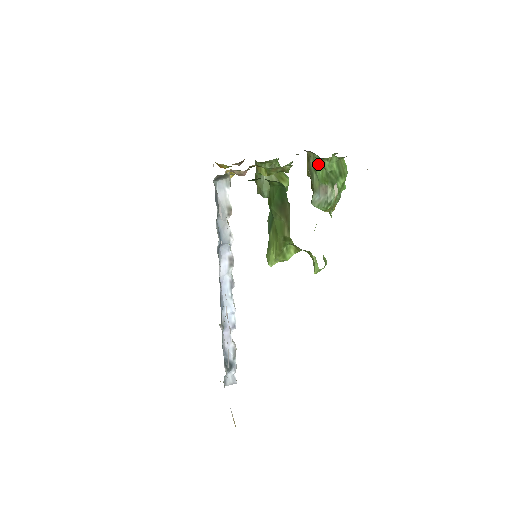
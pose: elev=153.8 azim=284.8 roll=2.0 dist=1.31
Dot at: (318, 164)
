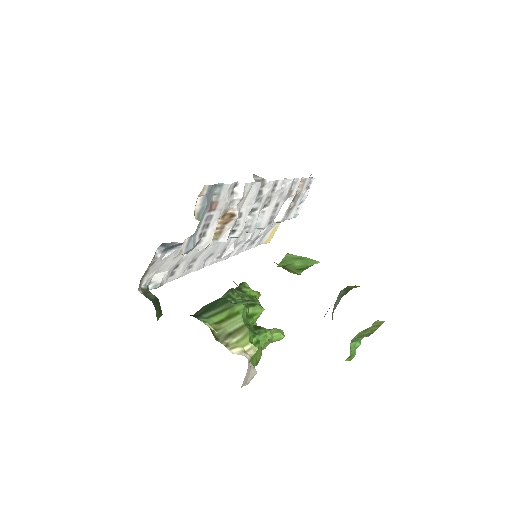
Dot at: occluded
